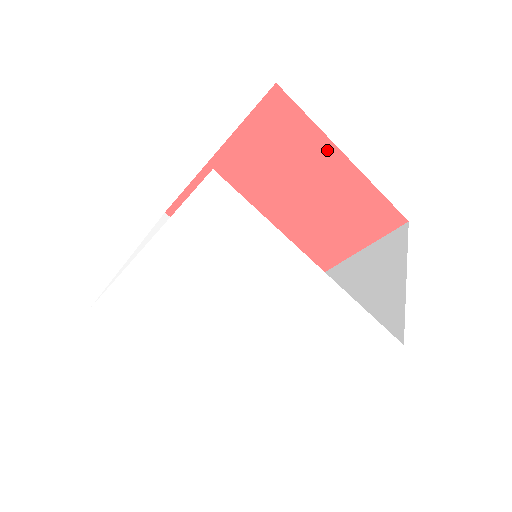
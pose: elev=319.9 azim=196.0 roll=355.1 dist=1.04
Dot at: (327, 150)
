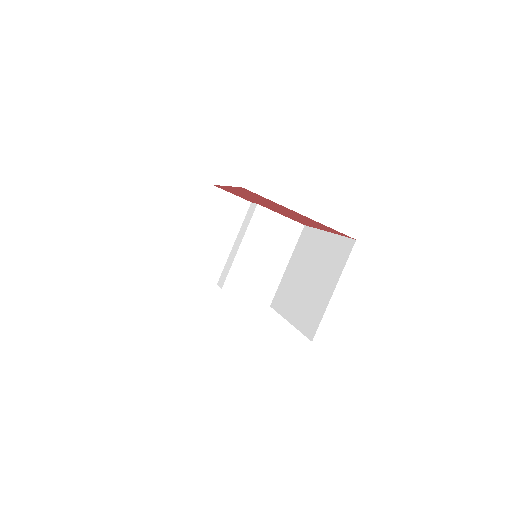
Dot at: (290, 210)
